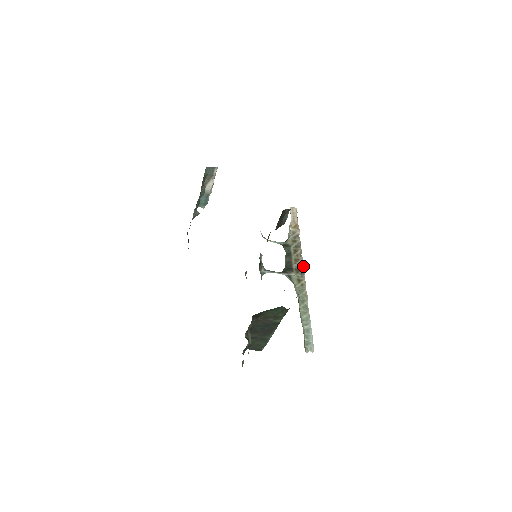
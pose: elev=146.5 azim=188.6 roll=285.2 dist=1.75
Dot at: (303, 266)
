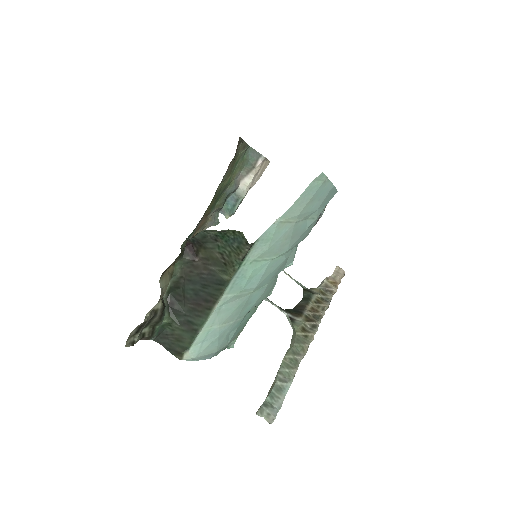
Dot at: (320, 320)
